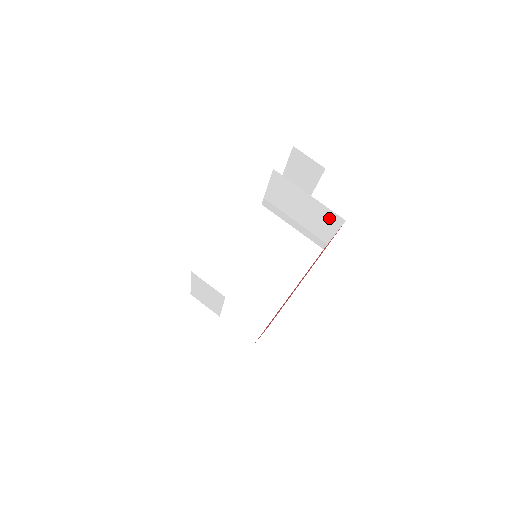
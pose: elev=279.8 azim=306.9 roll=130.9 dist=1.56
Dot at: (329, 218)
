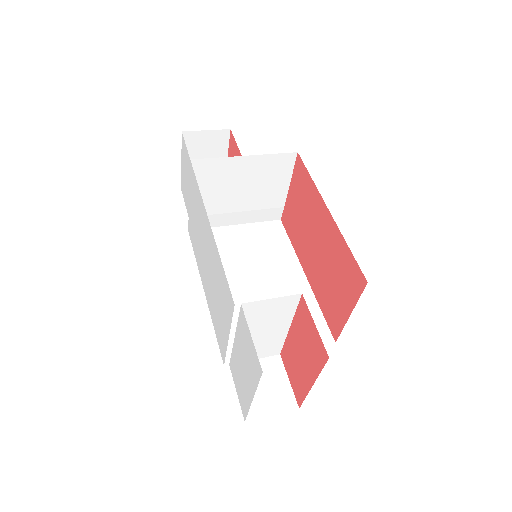
Dot at: (277, 168)
